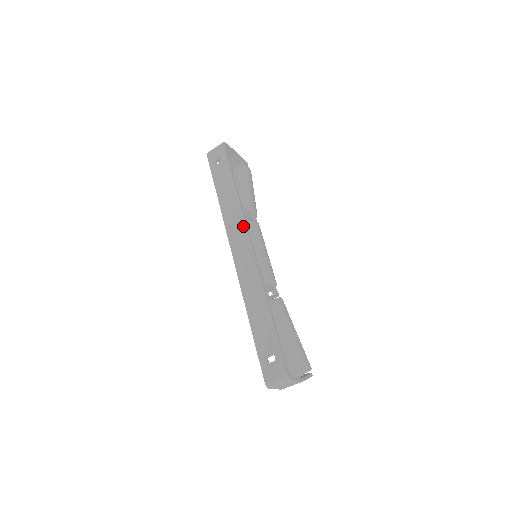
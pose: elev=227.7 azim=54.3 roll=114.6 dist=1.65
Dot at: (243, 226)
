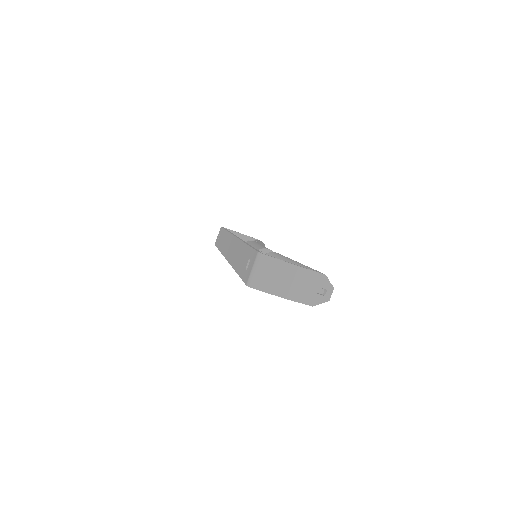
Dot at: (230, 237)
